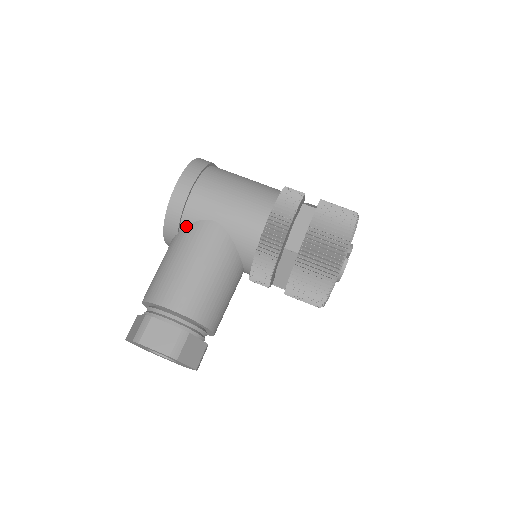
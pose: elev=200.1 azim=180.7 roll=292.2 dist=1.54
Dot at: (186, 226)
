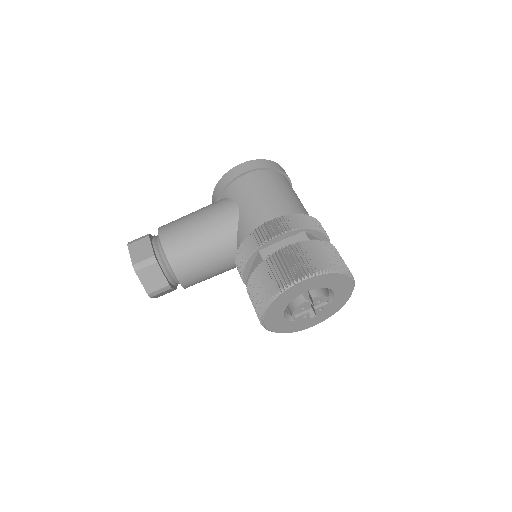
Dot at: (223, 199)
